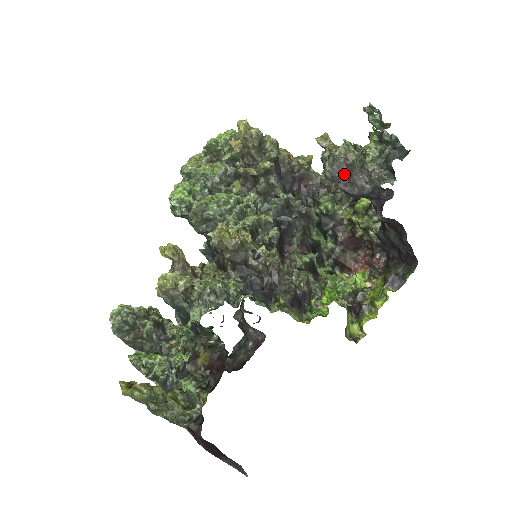
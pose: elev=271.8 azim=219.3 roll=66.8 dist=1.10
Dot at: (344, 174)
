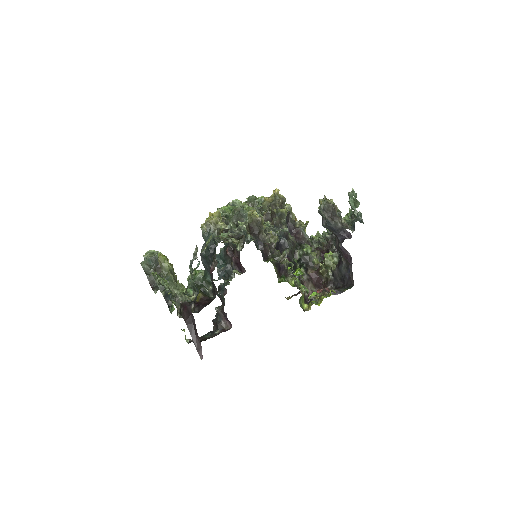
Dot at: (330, 211)
